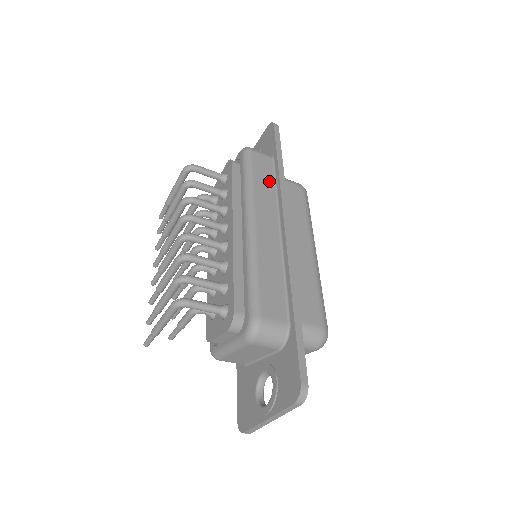
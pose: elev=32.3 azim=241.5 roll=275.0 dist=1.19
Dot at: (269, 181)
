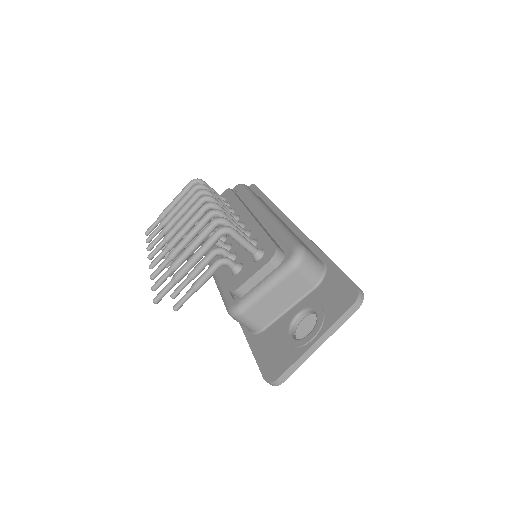
Dot at: occluded
